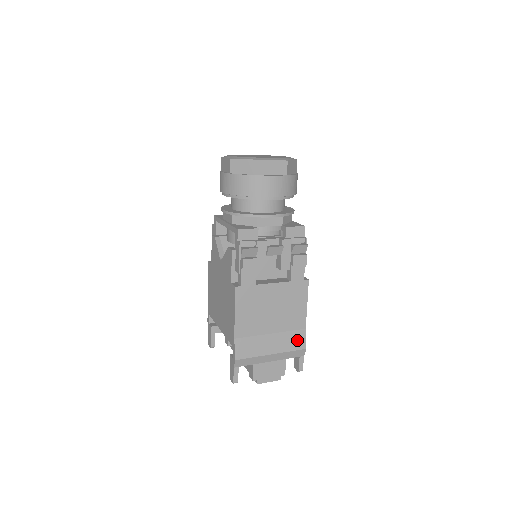
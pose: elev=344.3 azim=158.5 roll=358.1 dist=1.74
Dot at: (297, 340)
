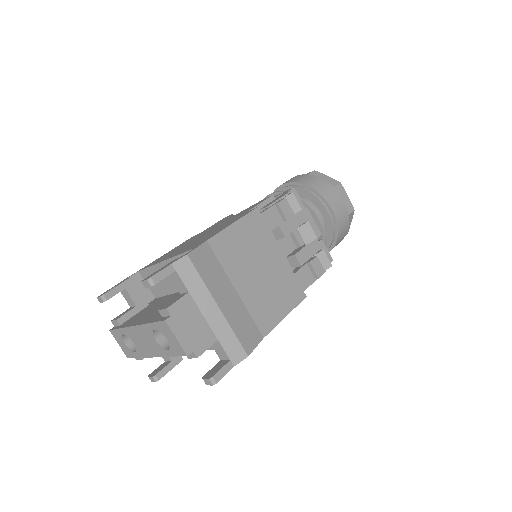
Dot at: (249, 334)
